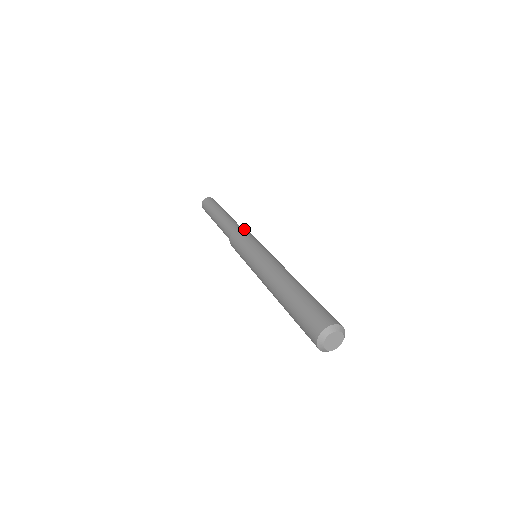
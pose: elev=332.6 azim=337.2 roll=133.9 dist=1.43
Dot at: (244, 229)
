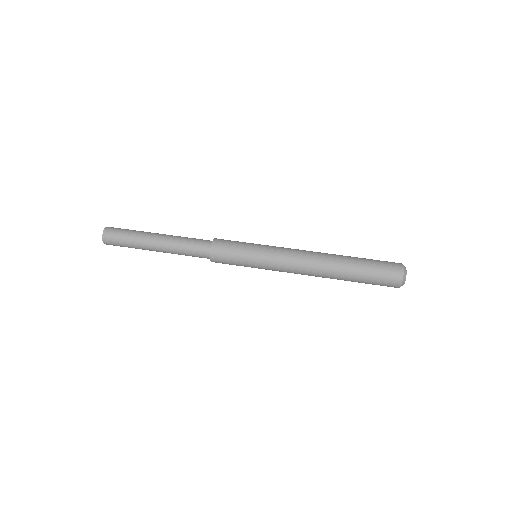
Dot at: occluded
